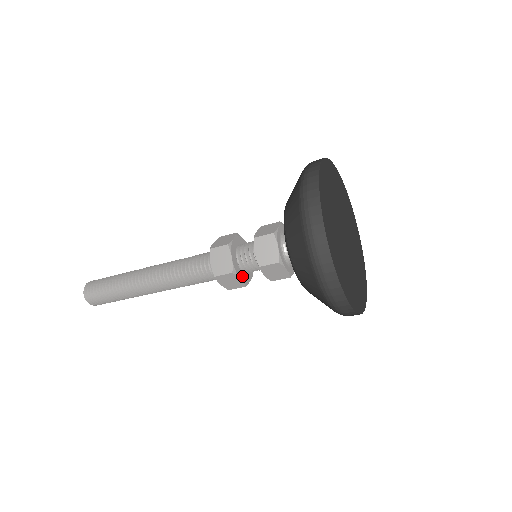
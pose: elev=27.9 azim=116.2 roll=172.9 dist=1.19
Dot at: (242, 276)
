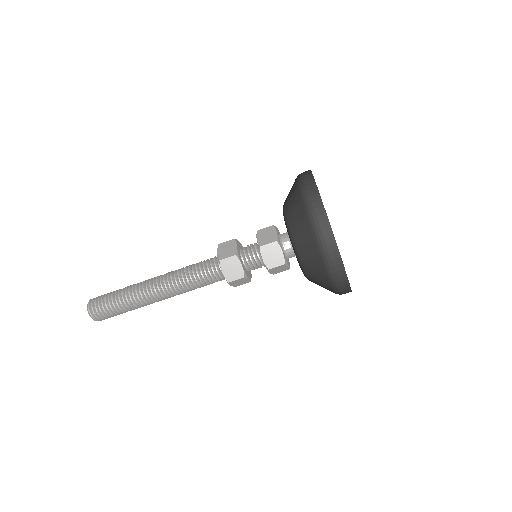
Dot at: (249, 275)
